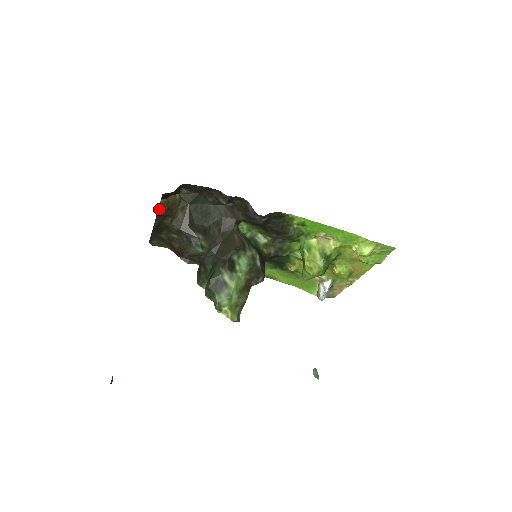
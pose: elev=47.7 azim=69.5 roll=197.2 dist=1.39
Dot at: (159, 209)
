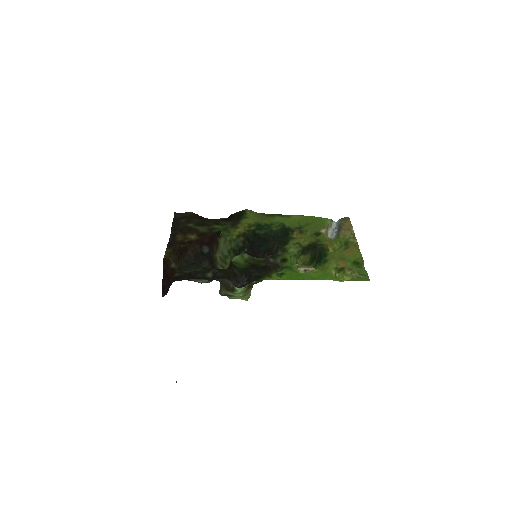
Dot at: (167, 248)
